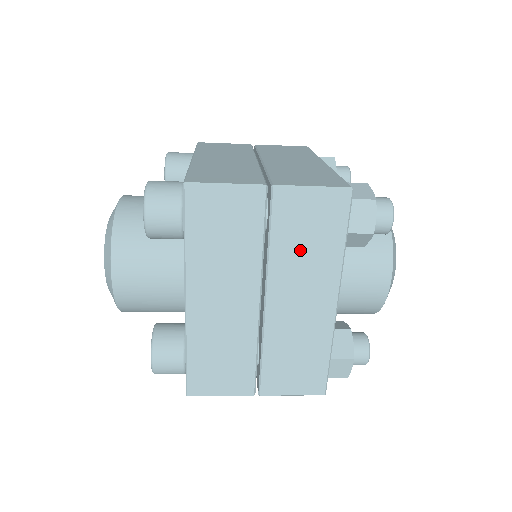
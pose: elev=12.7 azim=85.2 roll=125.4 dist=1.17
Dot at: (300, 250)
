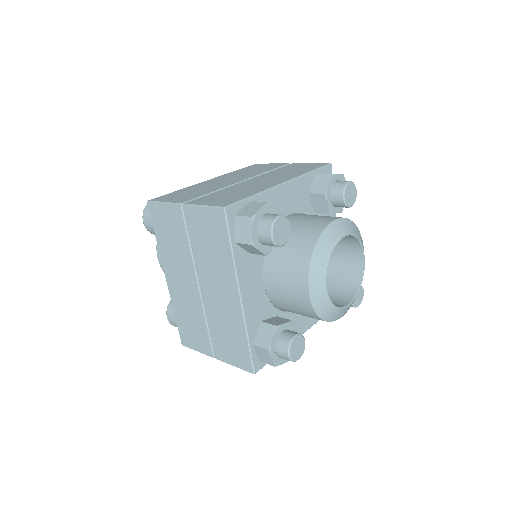
Dot at: (208, 252)
